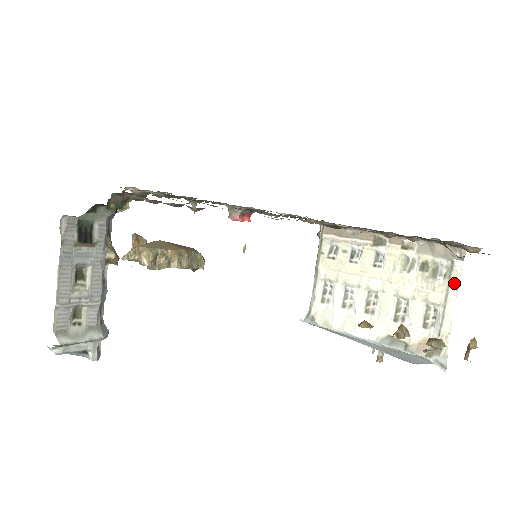
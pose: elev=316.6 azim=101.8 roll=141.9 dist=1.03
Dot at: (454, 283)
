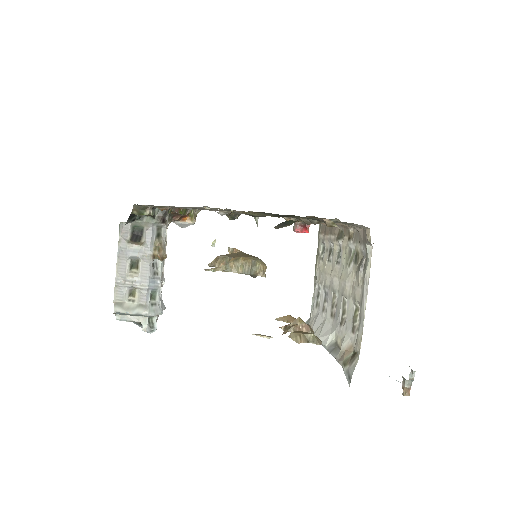
Dot at: (366, 274)
